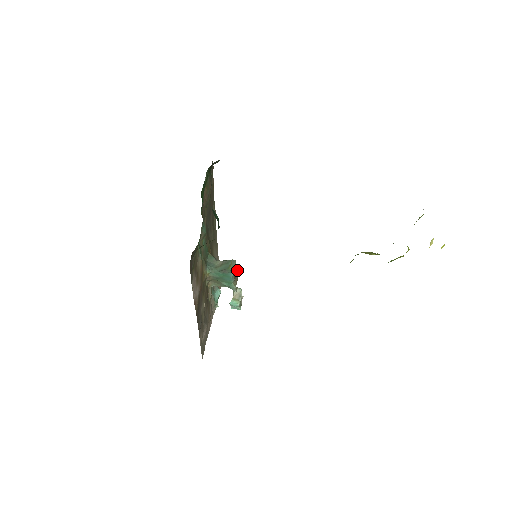
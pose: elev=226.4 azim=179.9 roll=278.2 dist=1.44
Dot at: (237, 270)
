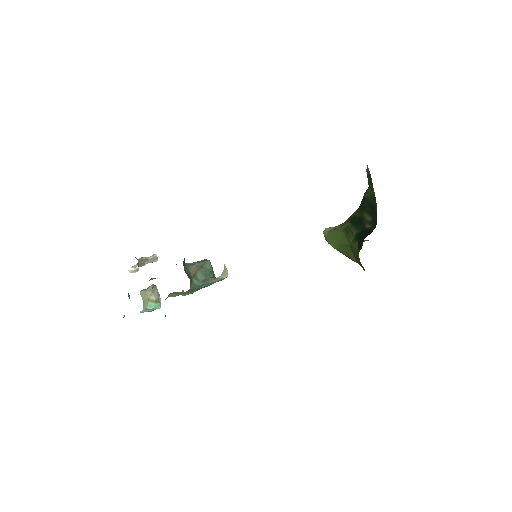
Dot at: occluded
